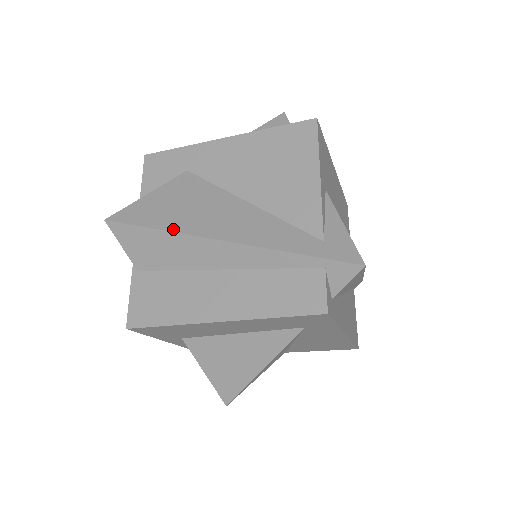
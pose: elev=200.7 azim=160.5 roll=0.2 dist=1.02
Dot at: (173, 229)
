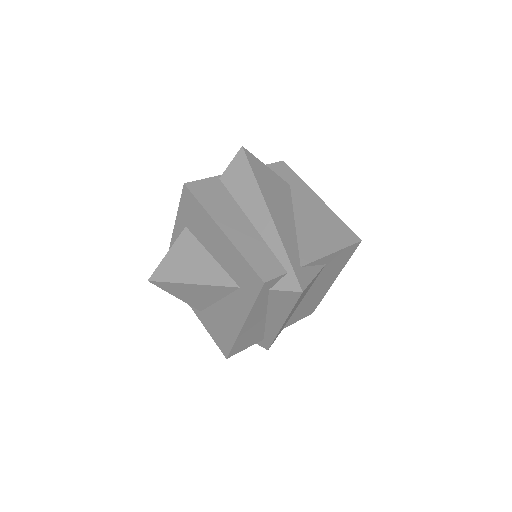
Dot at: (259, 183)
